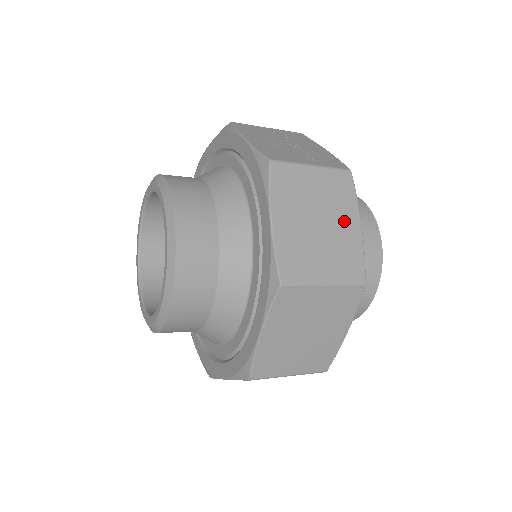
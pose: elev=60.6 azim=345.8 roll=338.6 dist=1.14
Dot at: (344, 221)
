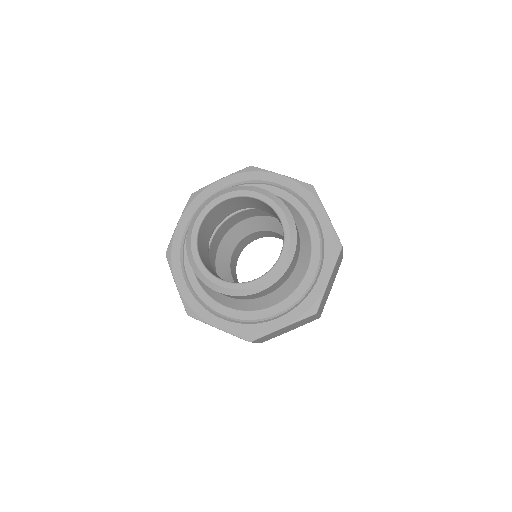
Dot at: (332, 284)
